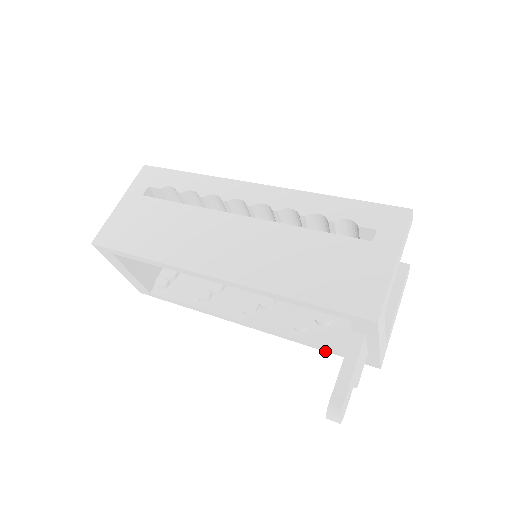
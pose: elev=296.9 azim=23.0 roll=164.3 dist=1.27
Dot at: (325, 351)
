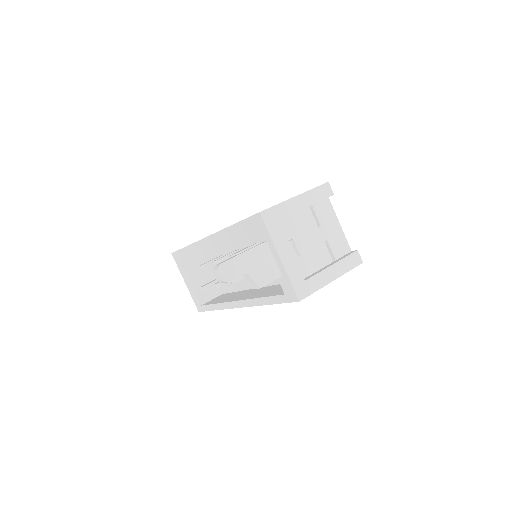
Dot at: occluded
